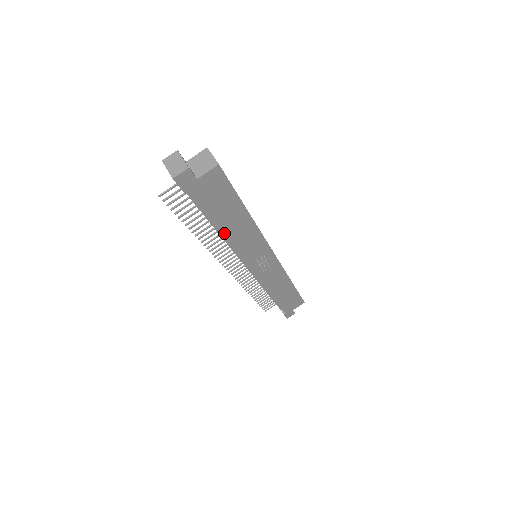
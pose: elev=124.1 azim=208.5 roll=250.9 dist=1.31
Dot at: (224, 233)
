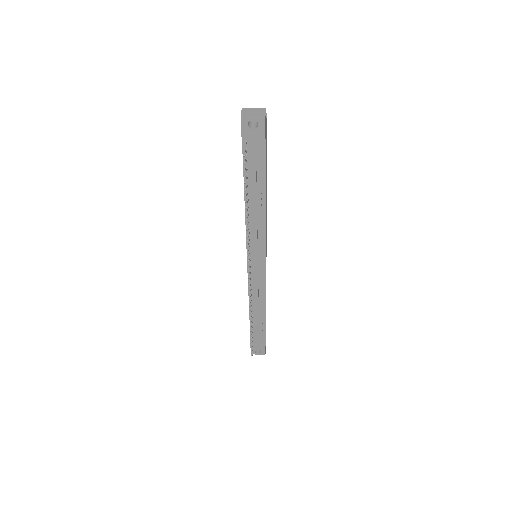
Dot at: (265, 202)
